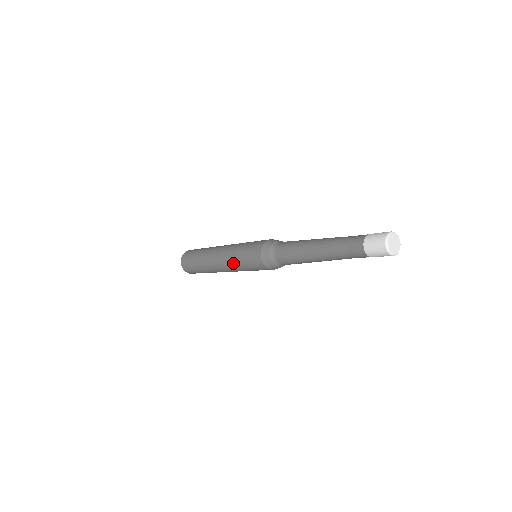
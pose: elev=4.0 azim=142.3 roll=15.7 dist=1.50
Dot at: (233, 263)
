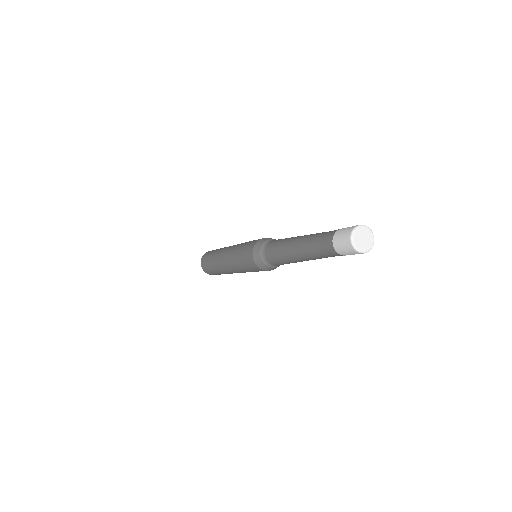
Dot at: (235, 264)
